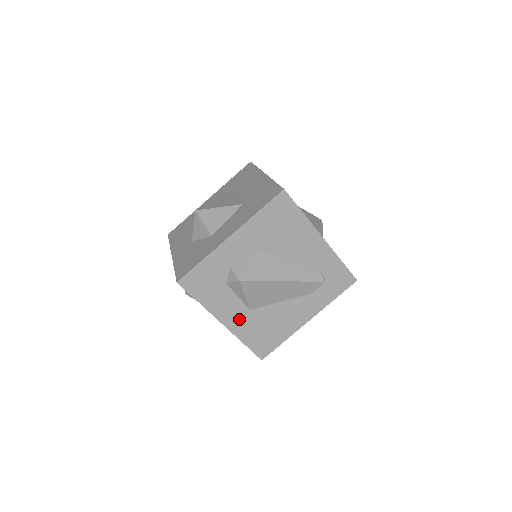
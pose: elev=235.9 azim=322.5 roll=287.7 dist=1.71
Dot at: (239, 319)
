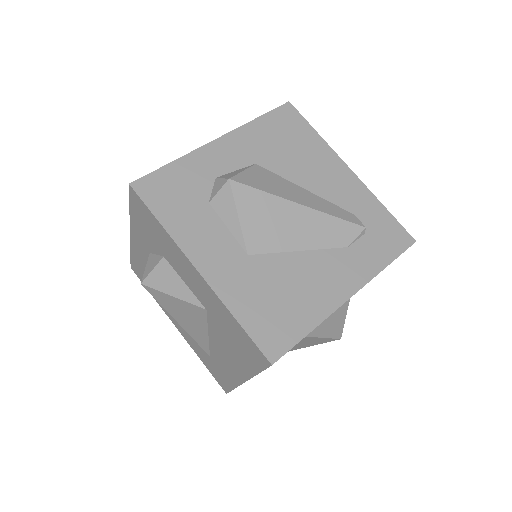
Dot at: (228, 268)
